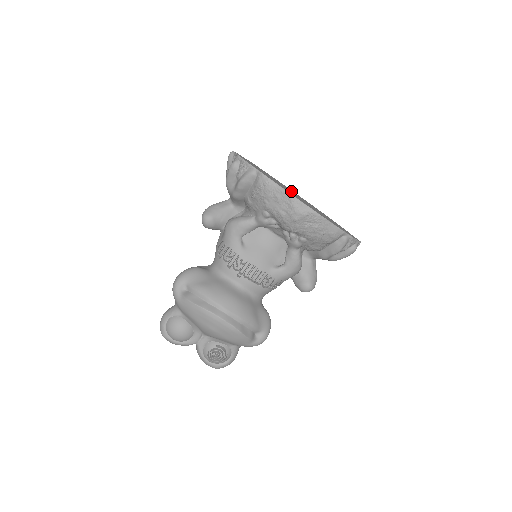
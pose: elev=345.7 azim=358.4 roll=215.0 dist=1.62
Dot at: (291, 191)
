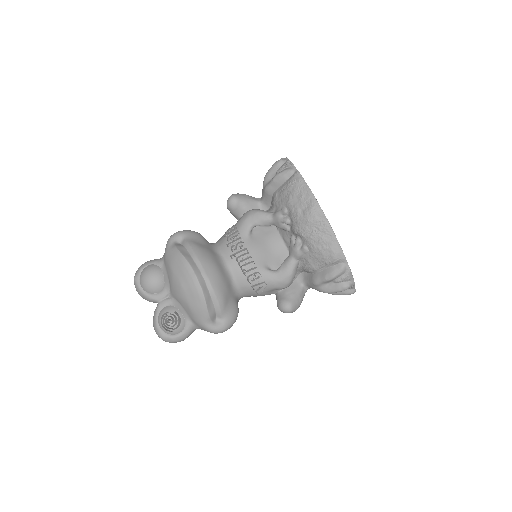
Dot at: occluded
